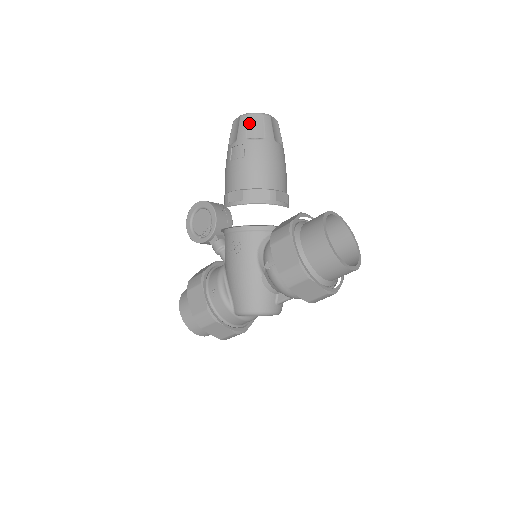
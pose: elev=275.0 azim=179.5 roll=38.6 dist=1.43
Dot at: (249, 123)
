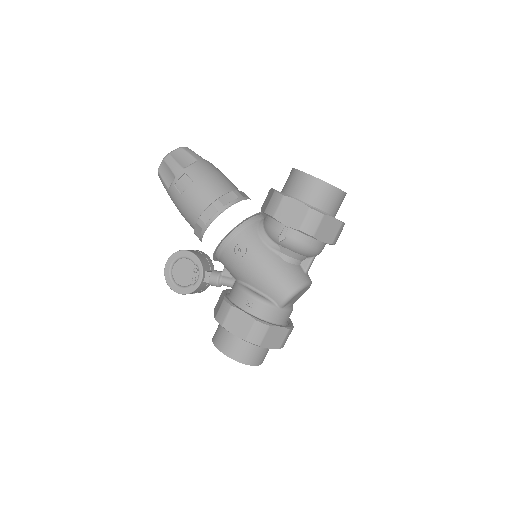
Dot at: (176, 158)
